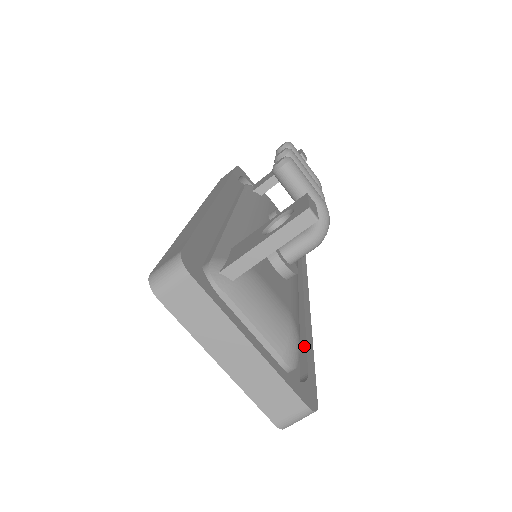
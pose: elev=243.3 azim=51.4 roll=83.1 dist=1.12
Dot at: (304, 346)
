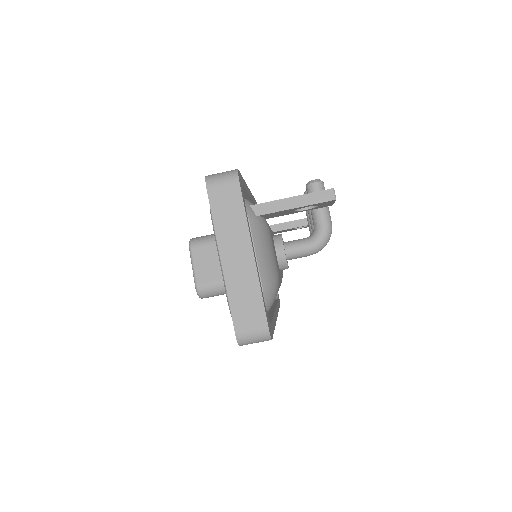
Dot at: (271, 318)
